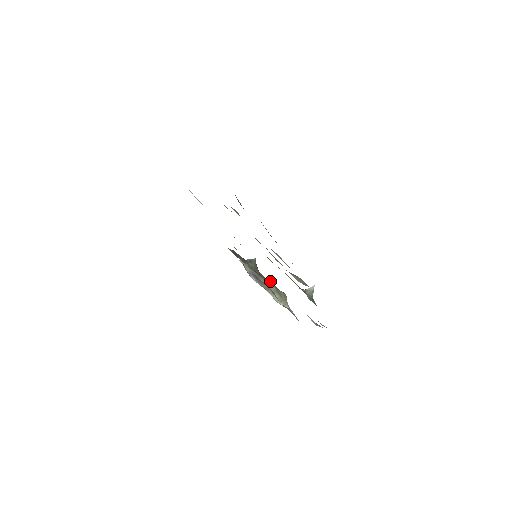
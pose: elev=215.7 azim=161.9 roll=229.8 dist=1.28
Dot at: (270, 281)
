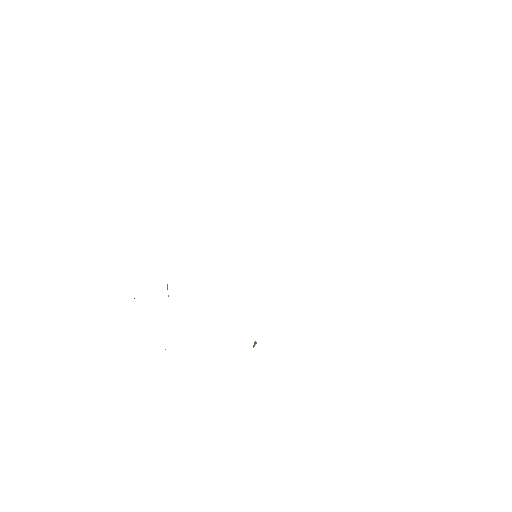
Dot at: occluded
